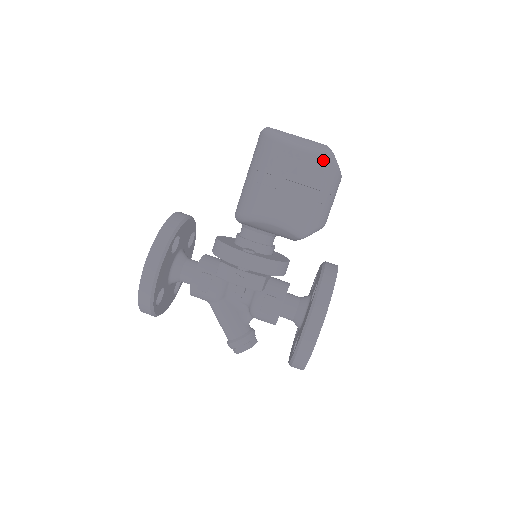
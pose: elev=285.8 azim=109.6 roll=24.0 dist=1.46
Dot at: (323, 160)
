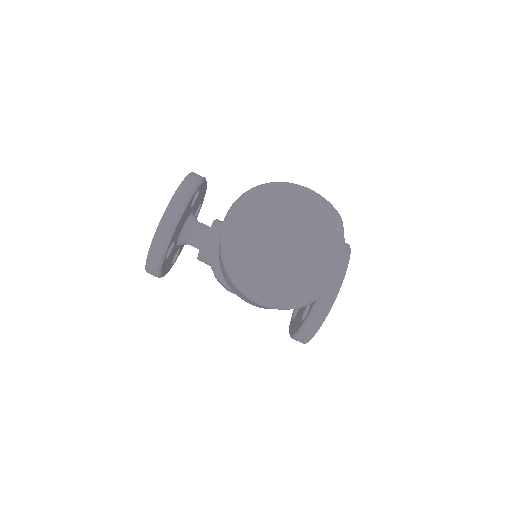
Dot at: occluded
